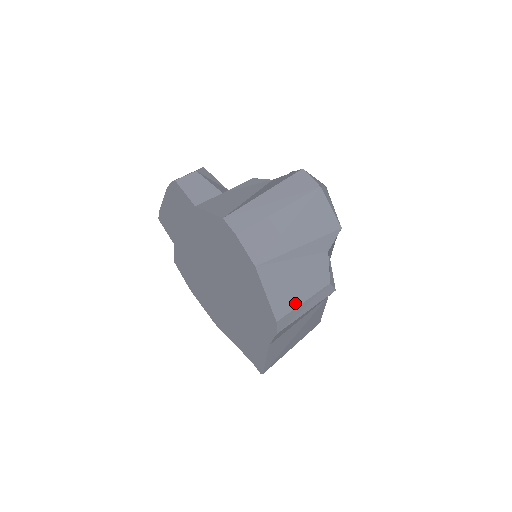
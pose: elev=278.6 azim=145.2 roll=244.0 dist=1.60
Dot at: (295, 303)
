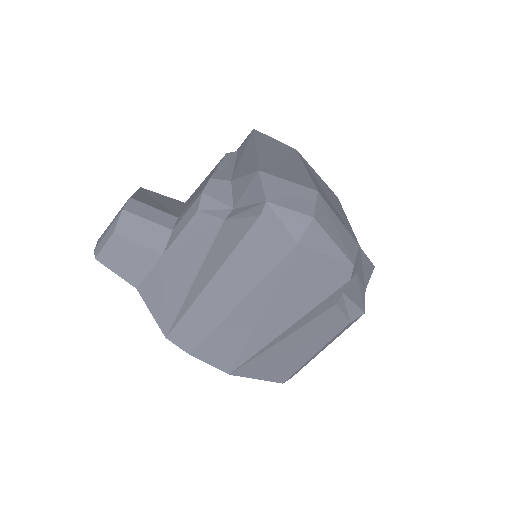
Dot at: (302, 362)
